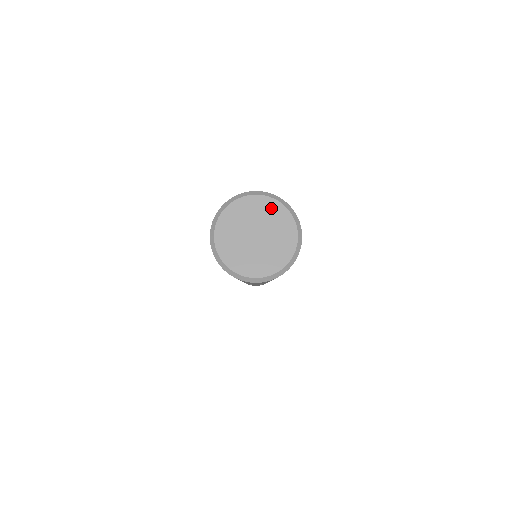
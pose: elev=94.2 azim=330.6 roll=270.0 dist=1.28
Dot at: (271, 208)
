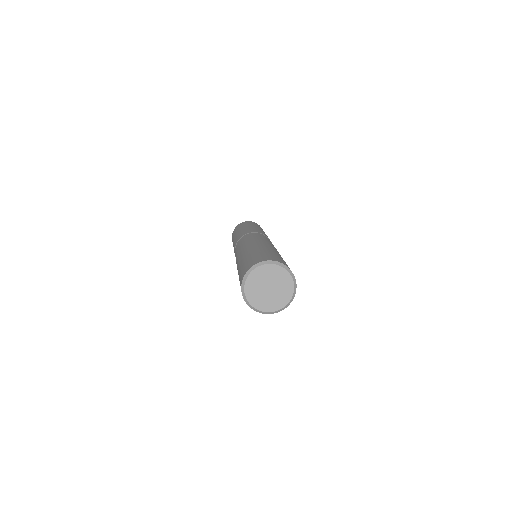
Dot at: (286, 279)
